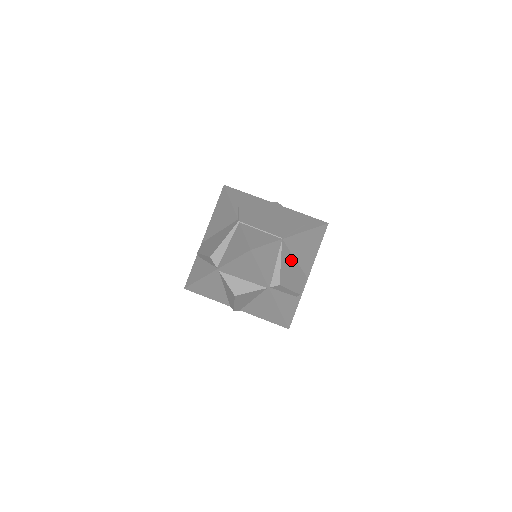
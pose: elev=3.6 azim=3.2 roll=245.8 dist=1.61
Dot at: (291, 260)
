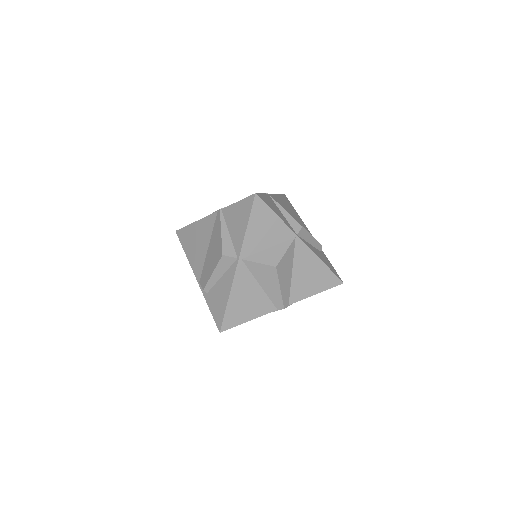
Dot at: occluded
